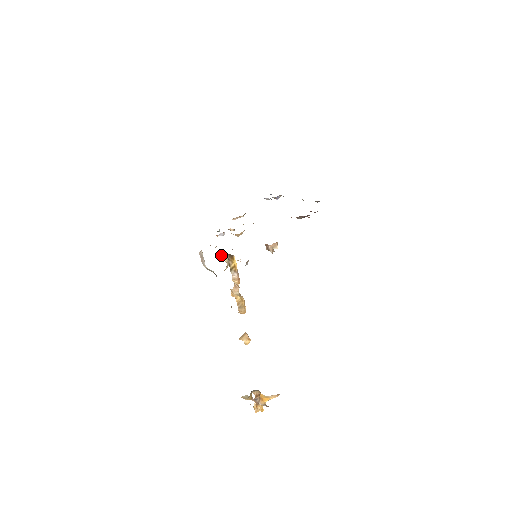
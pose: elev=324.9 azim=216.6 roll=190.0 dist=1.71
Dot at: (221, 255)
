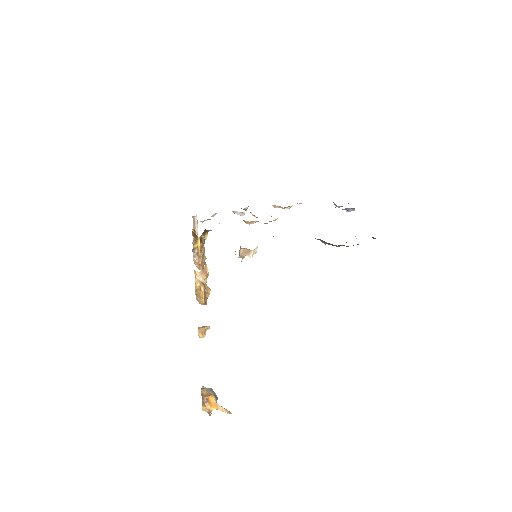
Dot at: (193, 229)
